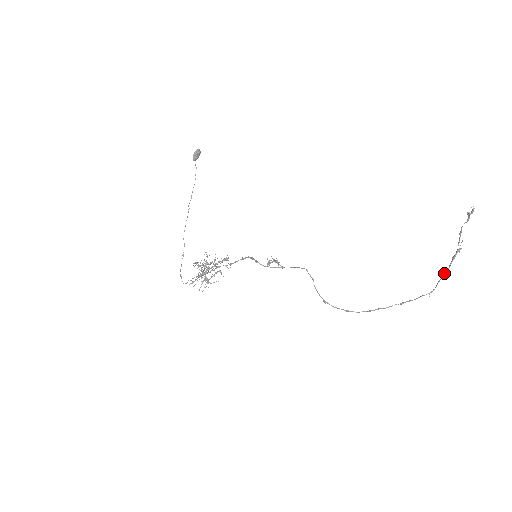
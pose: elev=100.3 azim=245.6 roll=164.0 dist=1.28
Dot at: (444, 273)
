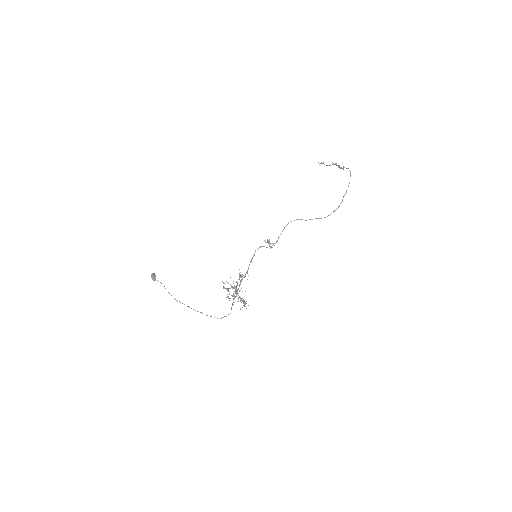
Dot at: (344, 167)
